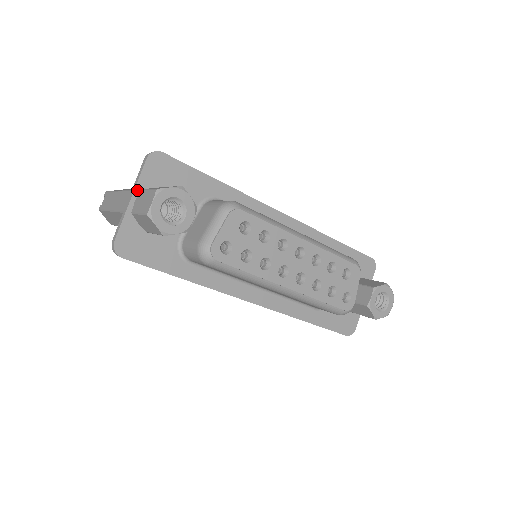
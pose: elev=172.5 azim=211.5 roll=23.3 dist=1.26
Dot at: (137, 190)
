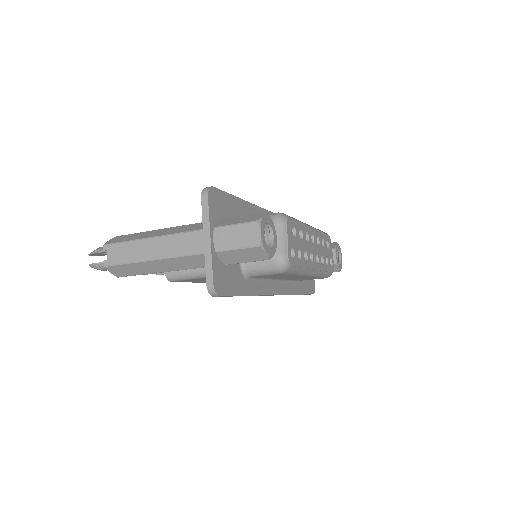
Dot at: (211, 229)
